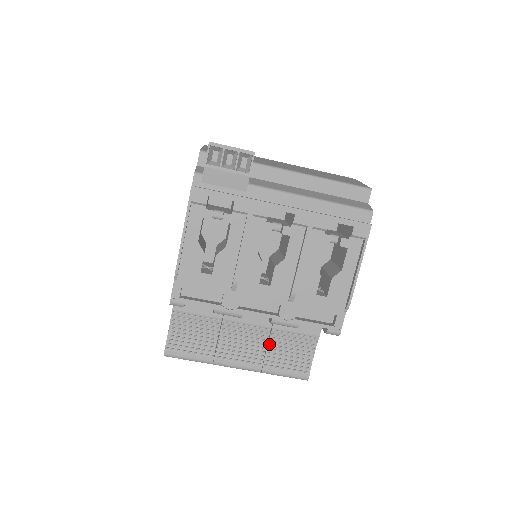
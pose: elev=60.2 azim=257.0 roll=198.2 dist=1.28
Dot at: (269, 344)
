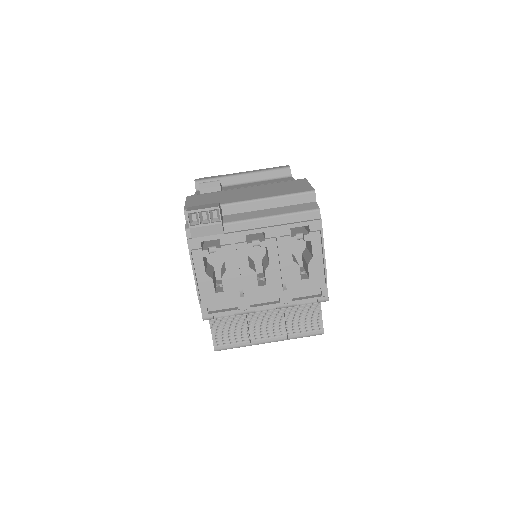
Dot at: (286, 318)
